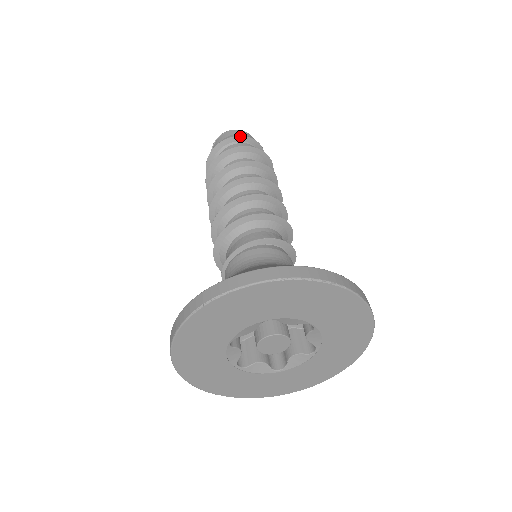
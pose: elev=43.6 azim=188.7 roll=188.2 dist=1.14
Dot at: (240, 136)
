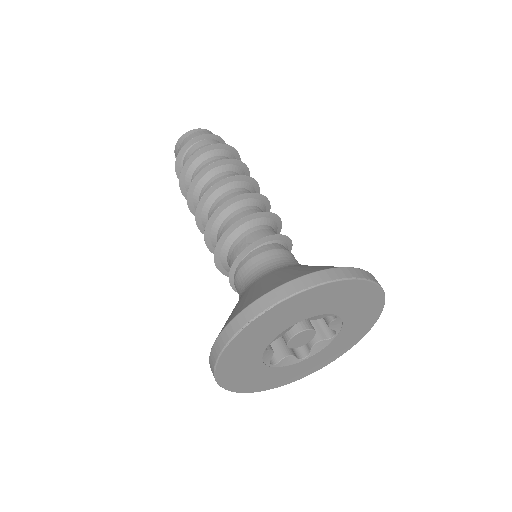
Dot at: (179, 152)
